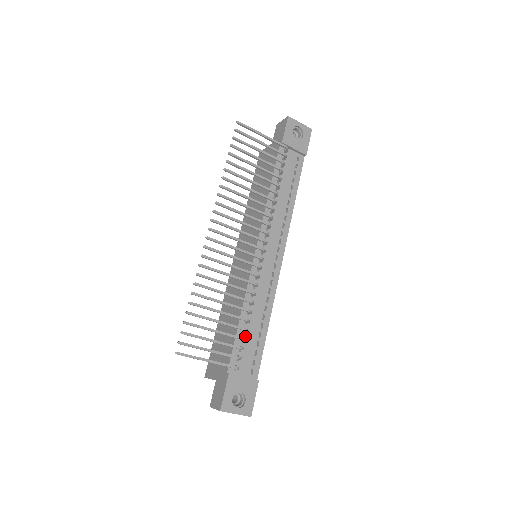
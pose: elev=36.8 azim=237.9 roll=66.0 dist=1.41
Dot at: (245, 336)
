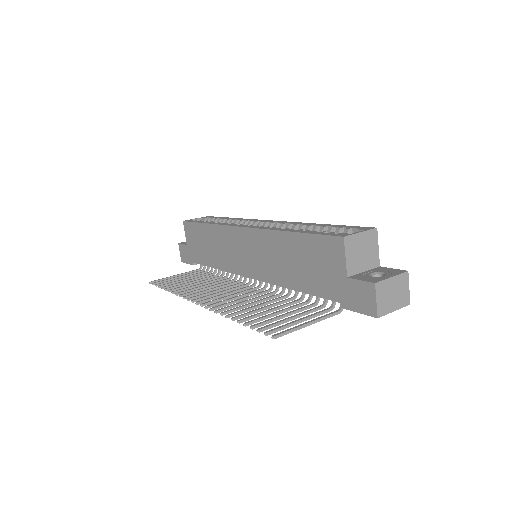
Dot at: occluded
